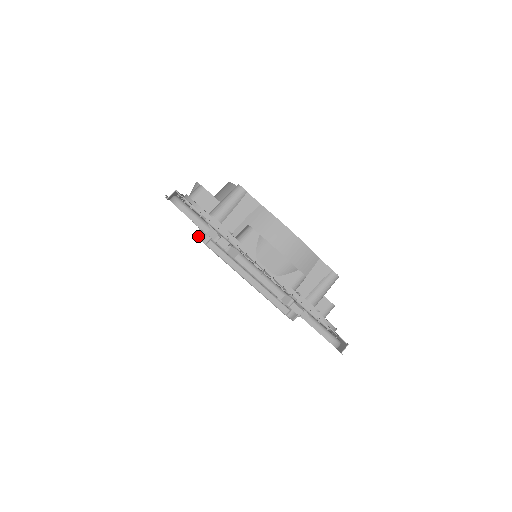
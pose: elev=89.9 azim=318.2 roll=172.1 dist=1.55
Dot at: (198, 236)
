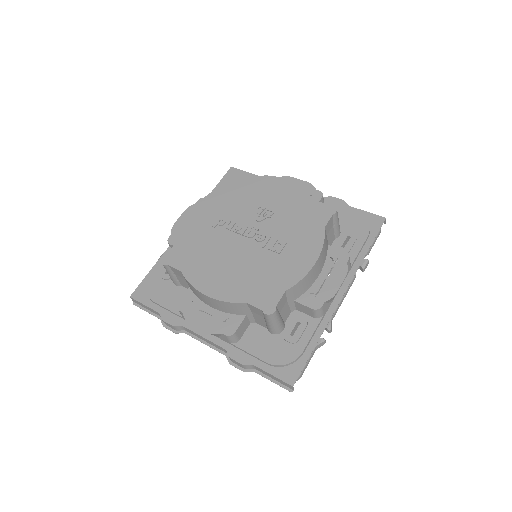
Dot at: occluded
